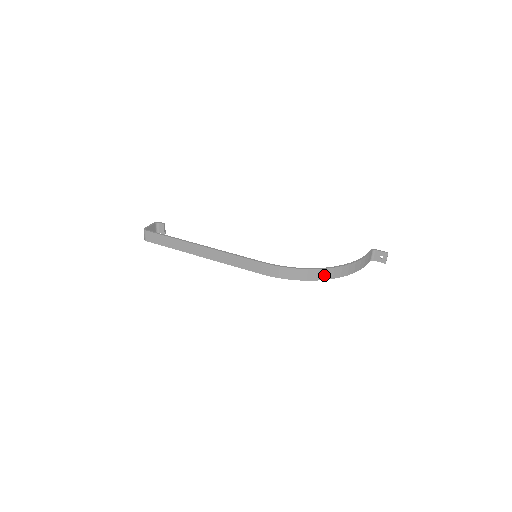
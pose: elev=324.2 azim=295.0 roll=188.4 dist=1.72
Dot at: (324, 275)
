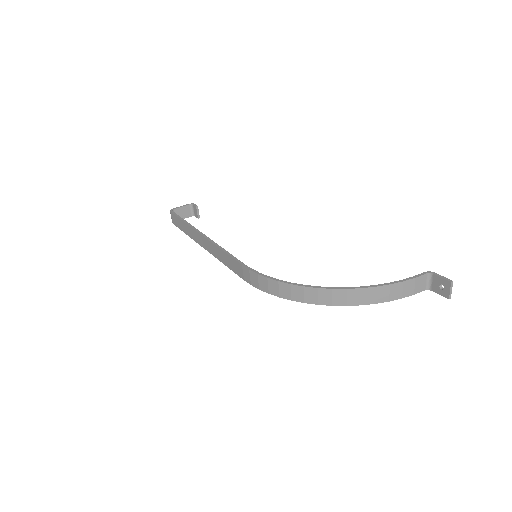
Dot at: (316, 297)
